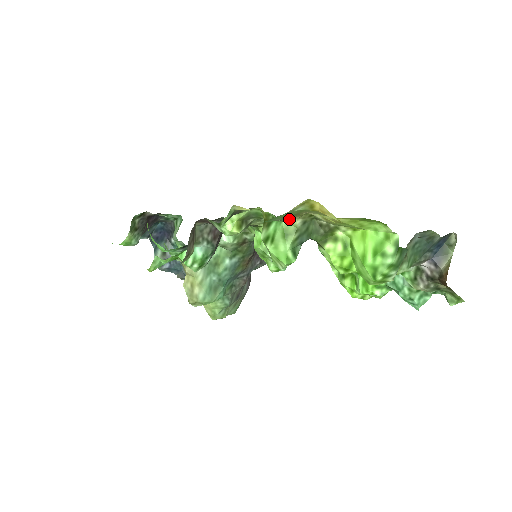
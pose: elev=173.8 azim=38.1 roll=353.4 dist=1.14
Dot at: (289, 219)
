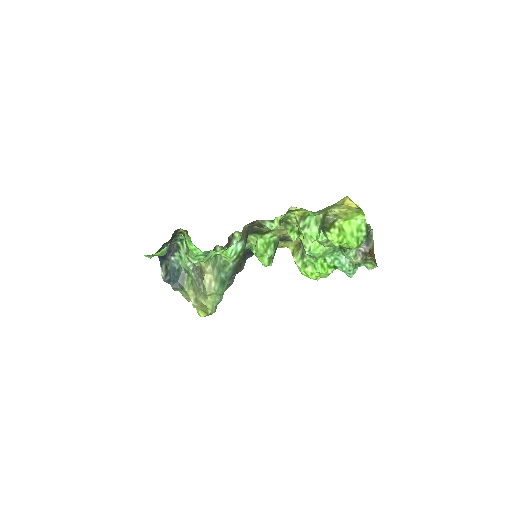
Dot at: (320, 213)
